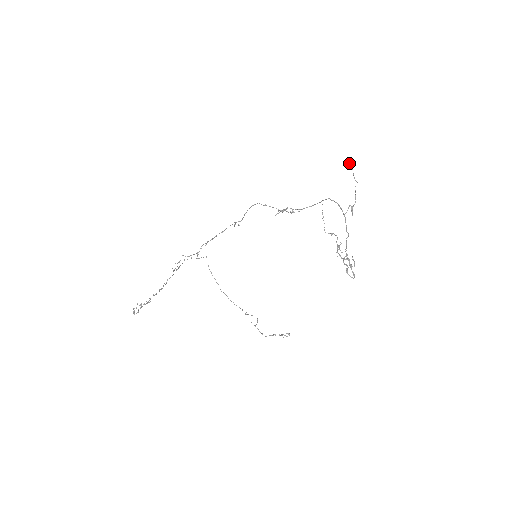
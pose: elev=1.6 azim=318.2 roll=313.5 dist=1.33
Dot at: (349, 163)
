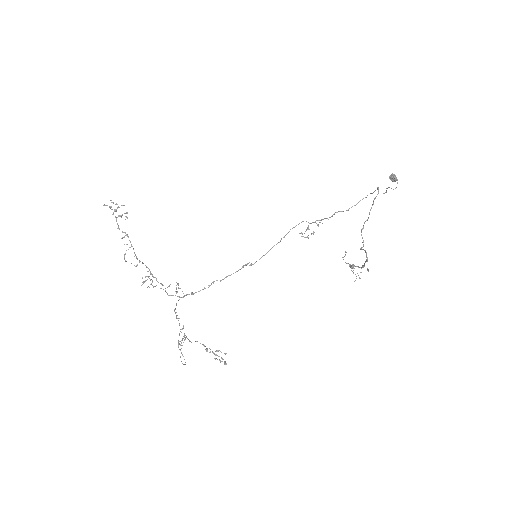
Dot at: (393, 174)
